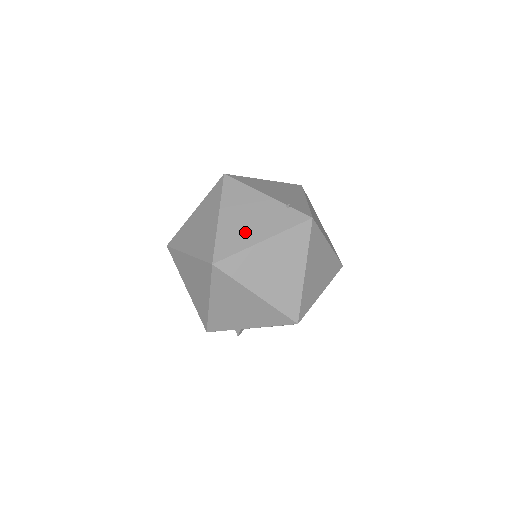
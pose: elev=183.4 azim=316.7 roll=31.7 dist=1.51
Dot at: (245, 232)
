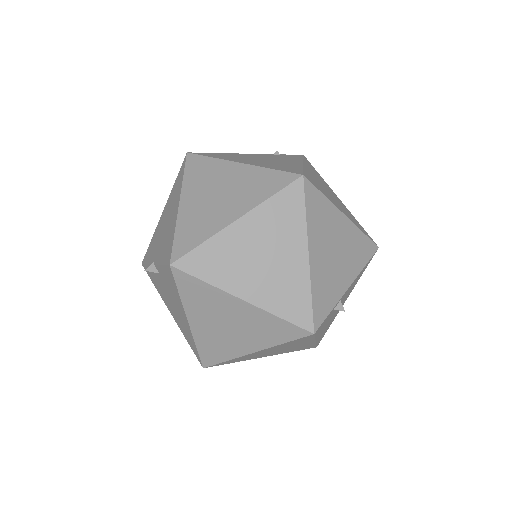
Dot at: (281, 163)
